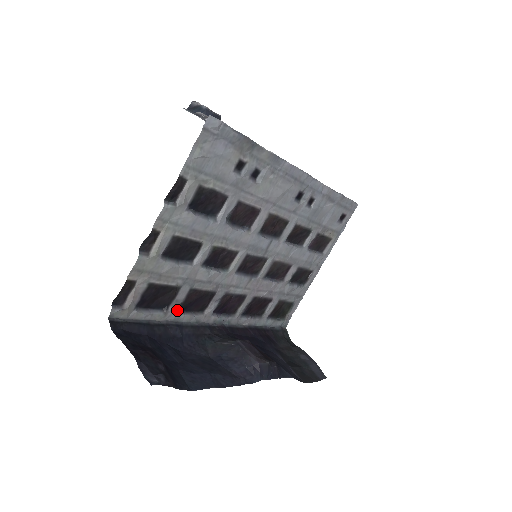
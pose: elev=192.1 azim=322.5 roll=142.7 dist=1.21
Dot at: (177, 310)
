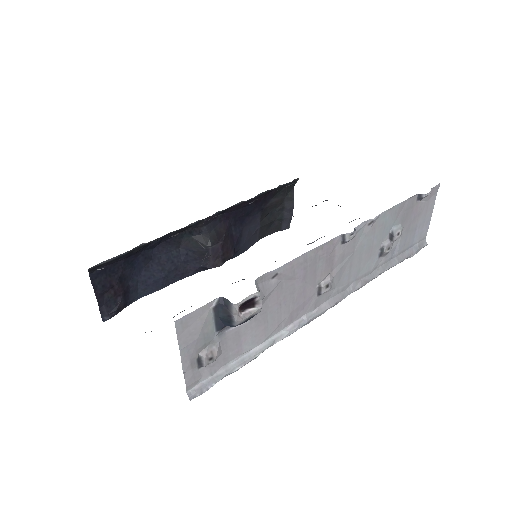
Dot at: occluded
